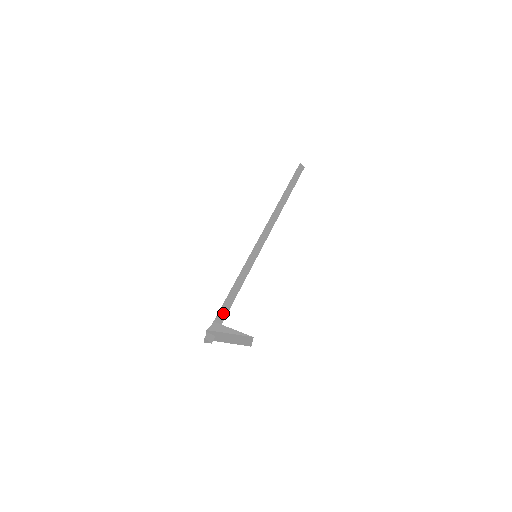
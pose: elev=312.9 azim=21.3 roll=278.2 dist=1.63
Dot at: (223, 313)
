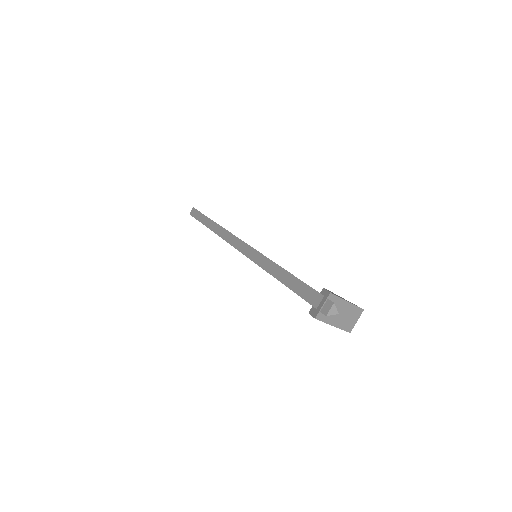
Dot at: occluded
